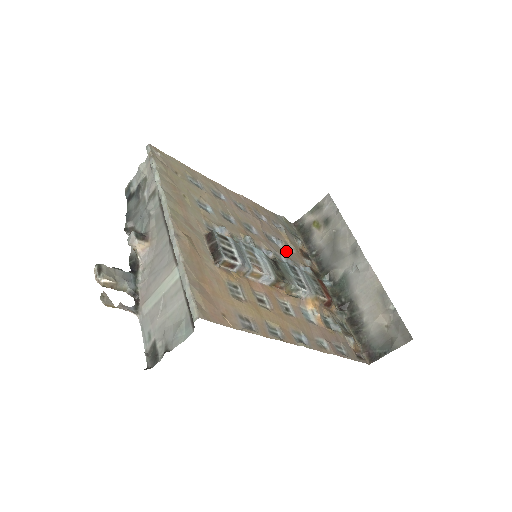
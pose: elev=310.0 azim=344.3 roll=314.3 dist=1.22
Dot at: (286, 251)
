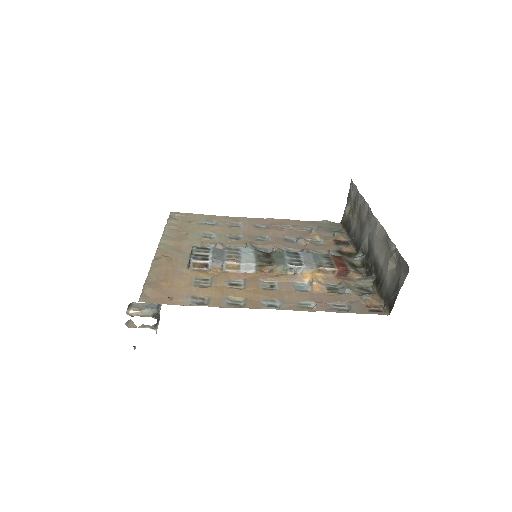
Dot at: (307, 245)
